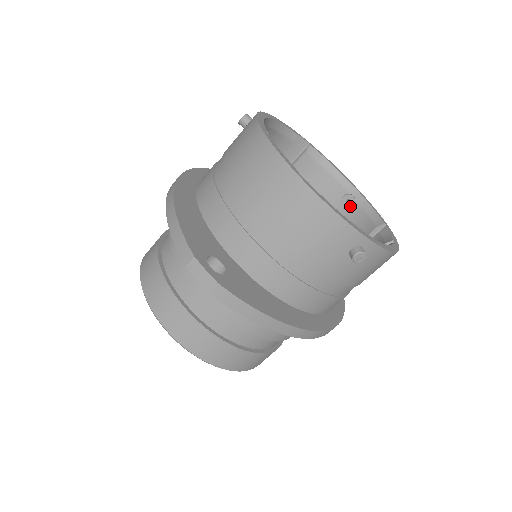
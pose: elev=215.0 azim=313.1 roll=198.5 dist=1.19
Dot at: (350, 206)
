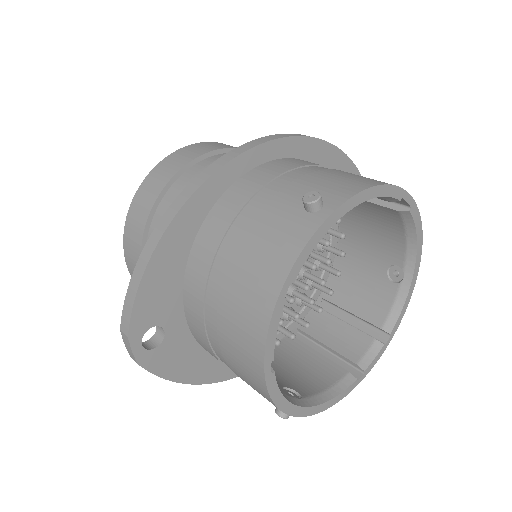
Dot at: (392, 278)
